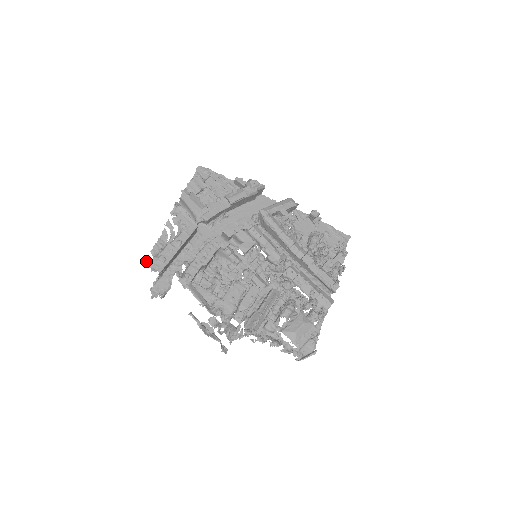
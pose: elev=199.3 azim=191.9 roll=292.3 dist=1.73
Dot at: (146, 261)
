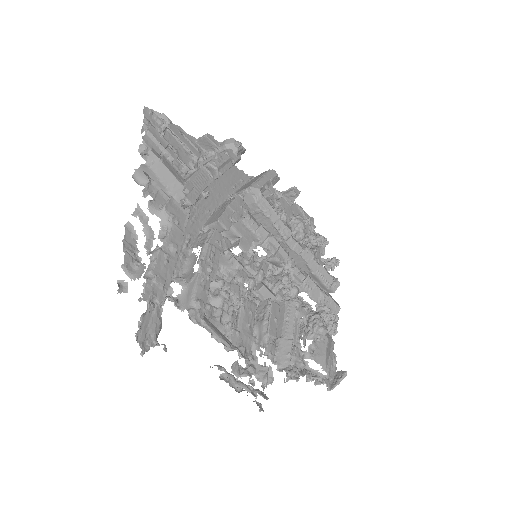
Dot at: occluded
